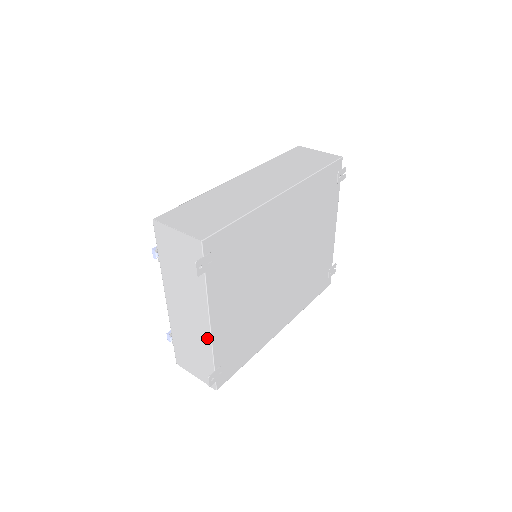
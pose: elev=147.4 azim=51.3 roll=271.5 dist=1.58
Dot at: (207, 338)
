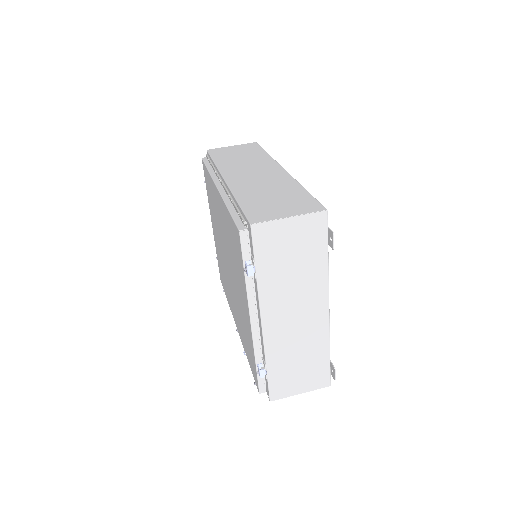
Dot at: (324, 328)
